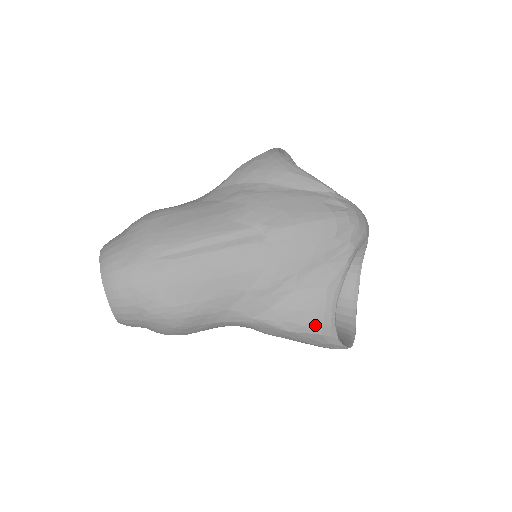
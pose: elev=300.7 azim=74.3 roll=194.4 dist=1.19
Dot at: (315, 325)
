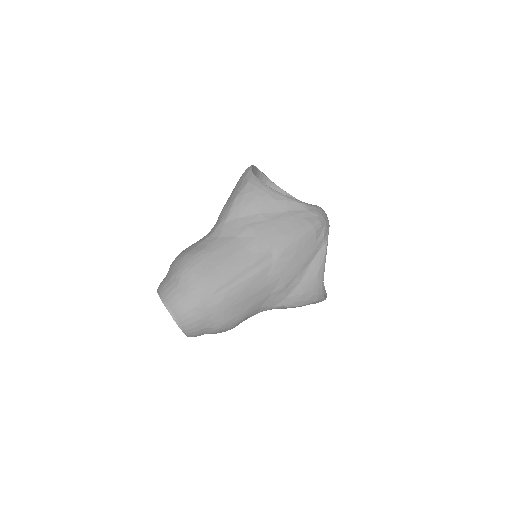
Dot at: (313, 298)
